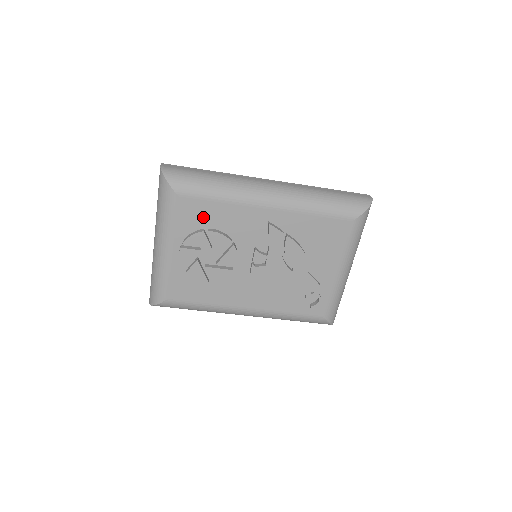
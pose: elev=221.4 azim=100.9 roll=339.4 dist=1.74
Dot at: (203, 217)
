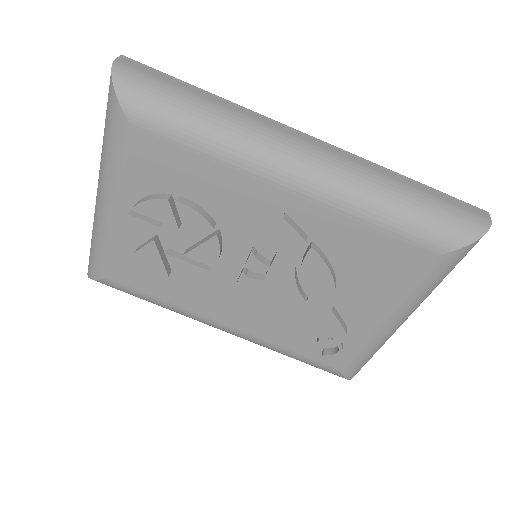
Dot at: (172, 174)
